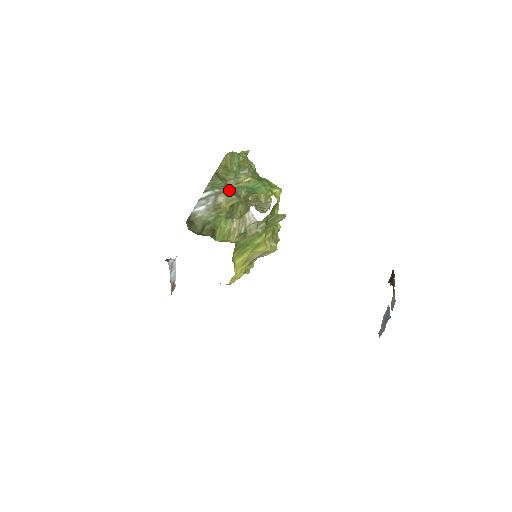
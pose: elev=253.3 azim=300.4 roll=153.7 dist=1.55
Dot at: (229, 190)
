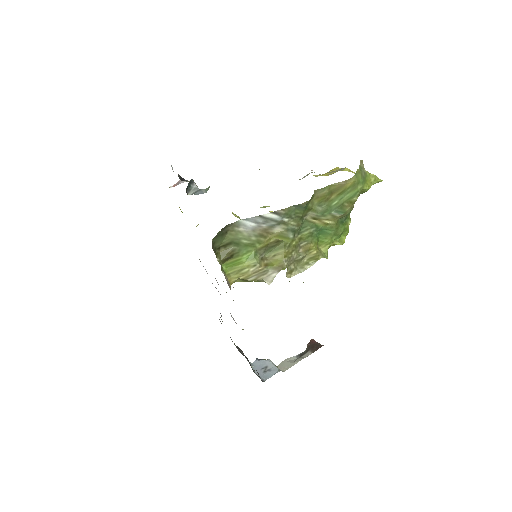
Dot at: (297, 225)
